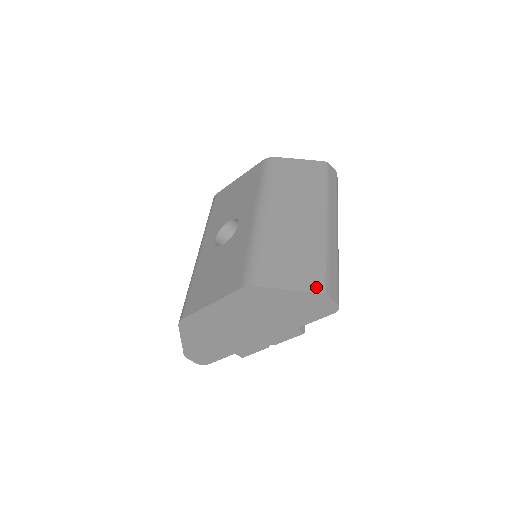
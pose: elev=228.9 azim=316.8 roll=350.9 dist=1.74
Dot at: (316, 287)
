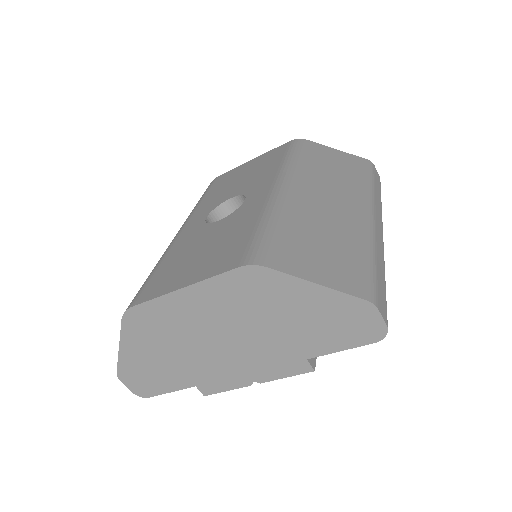
Dot at: (360, 290)
